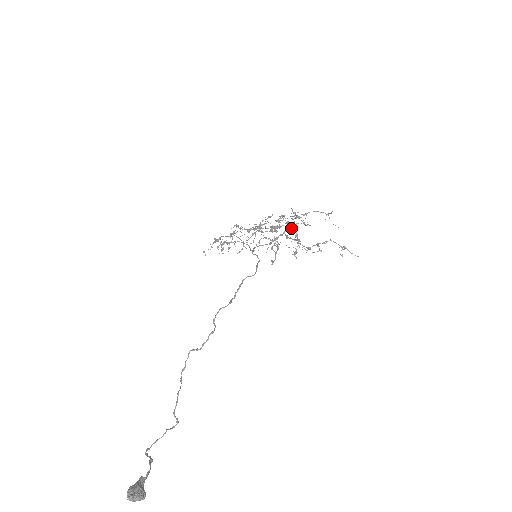
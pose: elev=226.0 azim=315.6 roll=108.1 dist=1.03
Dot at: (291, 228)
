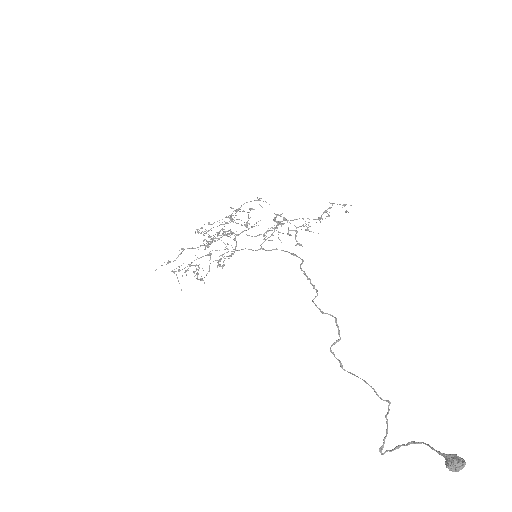
Dot at: (276, 215)
